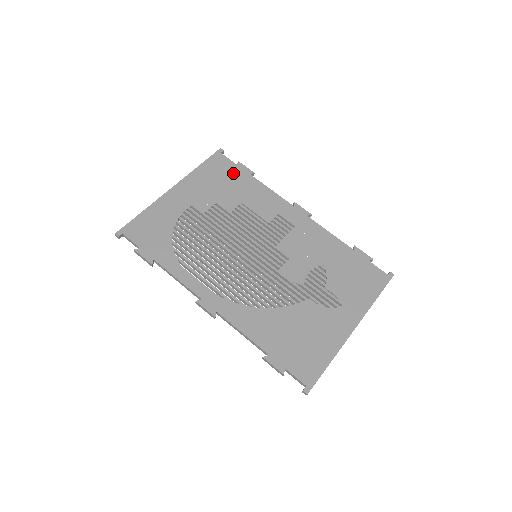
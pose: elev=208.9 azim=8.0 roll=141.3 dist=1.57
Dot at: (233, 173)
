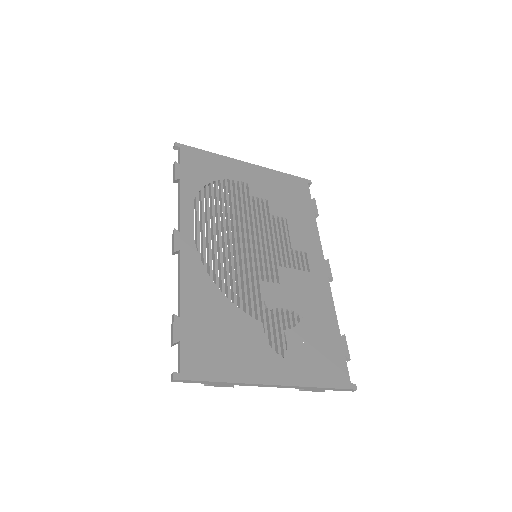
Dot at: (302, 199)
